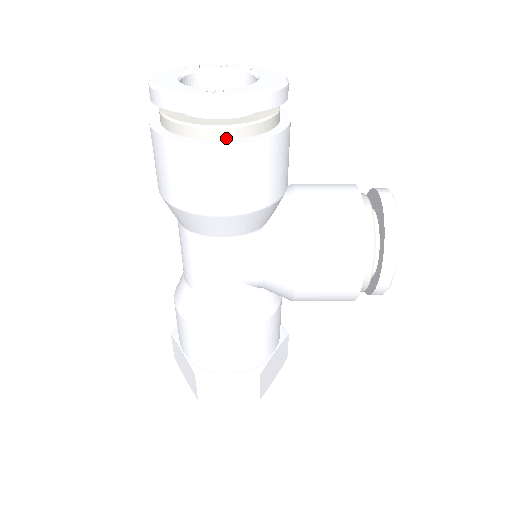
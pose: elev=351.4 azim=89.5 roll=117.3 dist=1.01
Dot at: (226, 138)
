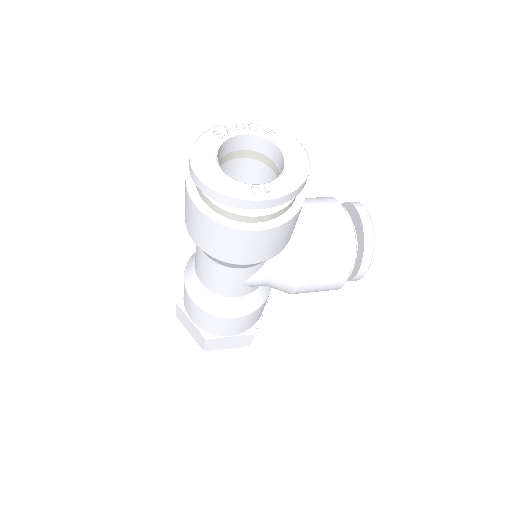
Dot at: (263, 221)
